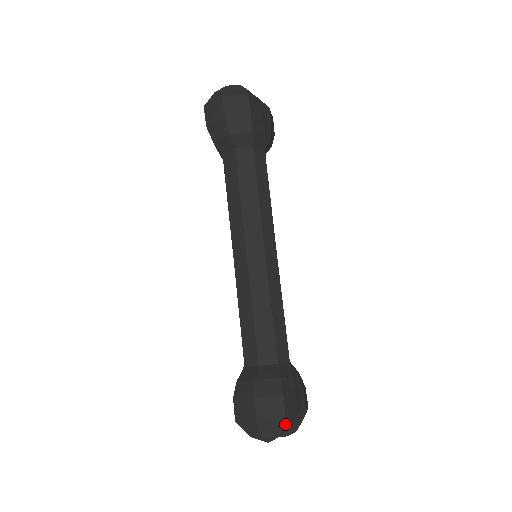
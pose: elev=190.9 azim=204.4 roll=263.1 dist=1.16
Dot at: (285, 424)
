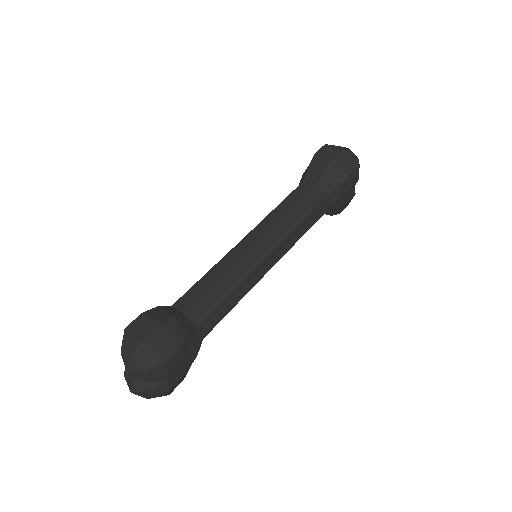
Dot at: (158, 367)
